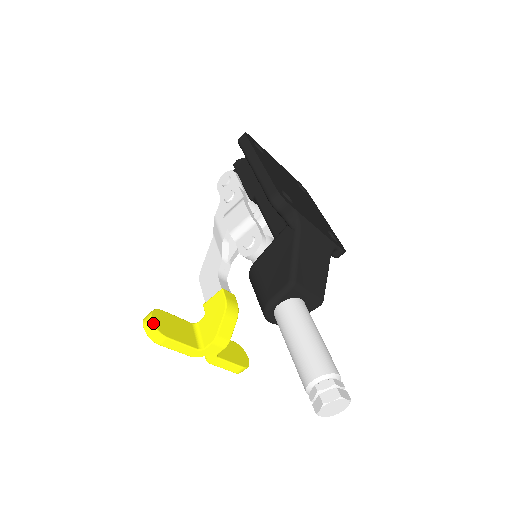
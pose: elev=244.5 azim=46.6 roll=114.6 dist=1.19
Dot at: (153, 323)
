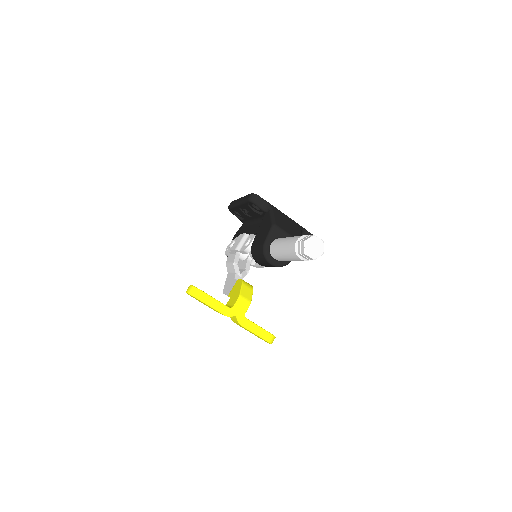
Dot at: (192, 285)
